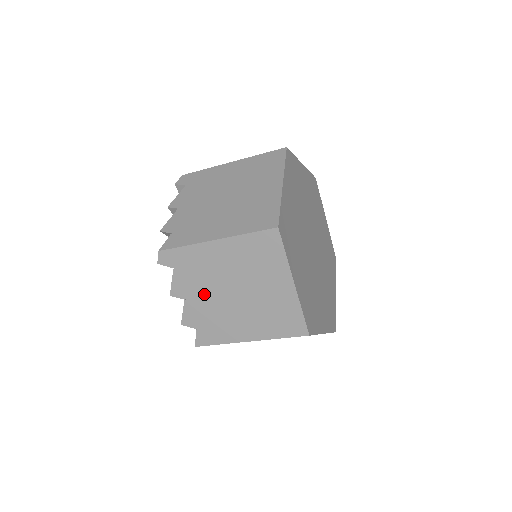
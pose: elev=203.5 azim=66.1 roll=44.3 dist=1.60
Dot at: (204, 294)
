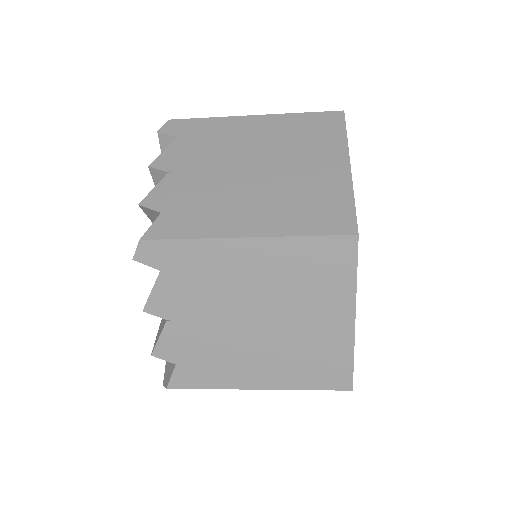
Dot at: (203, 316)
